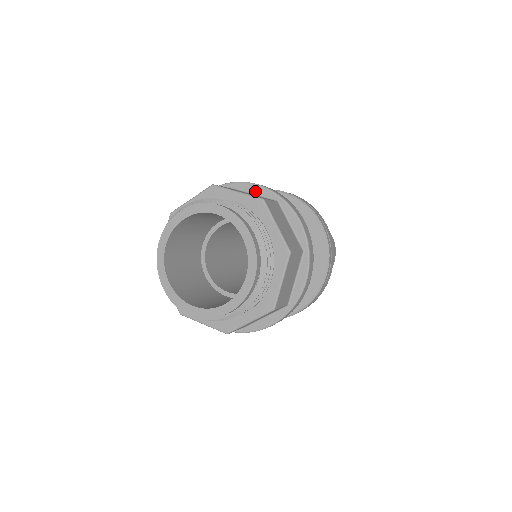
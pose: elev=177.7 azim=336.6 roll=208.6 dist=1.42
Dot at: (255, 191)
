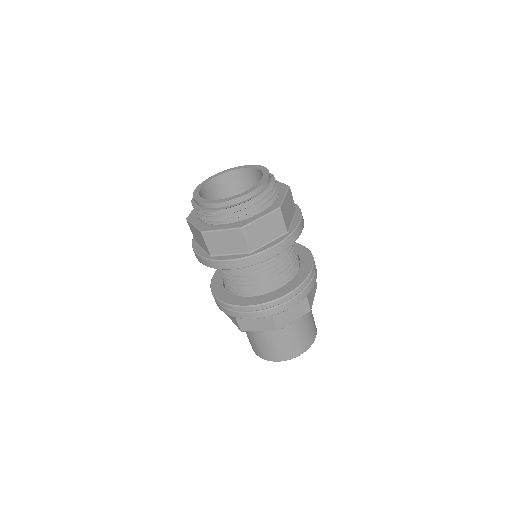
Dot at: occluded
